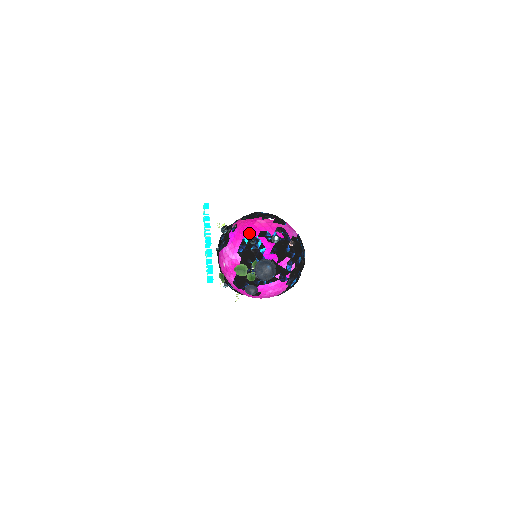
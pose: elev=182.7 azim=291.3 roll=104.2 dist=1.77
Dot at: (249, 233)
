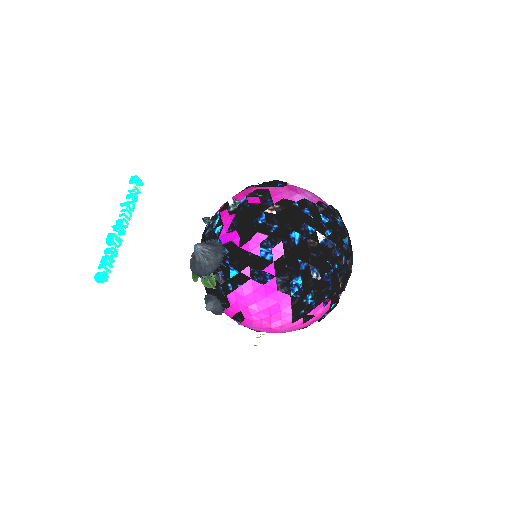
Dot at: (216, 212)
